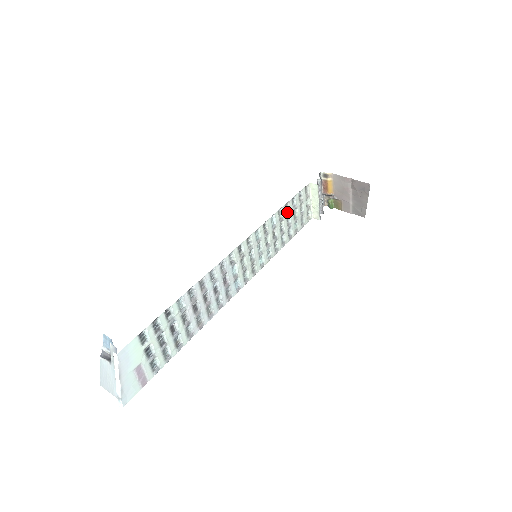
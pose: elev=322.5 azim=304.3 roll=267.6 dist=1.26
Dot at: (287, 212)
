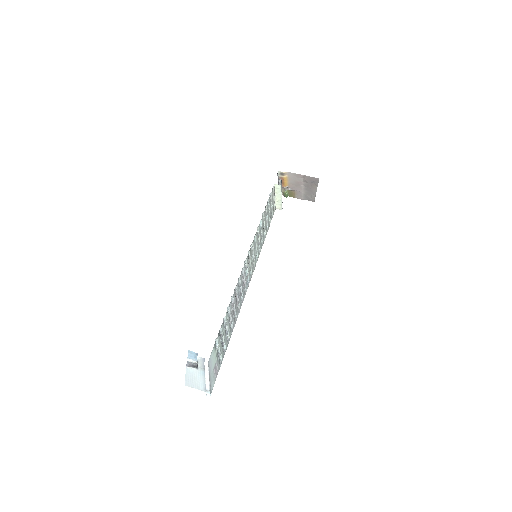
Dot at: (265, 213)
